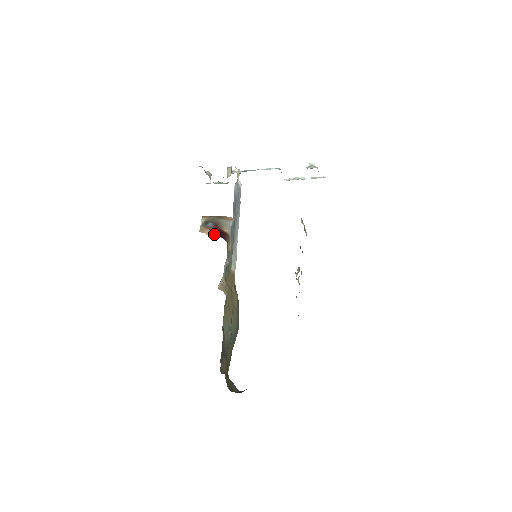
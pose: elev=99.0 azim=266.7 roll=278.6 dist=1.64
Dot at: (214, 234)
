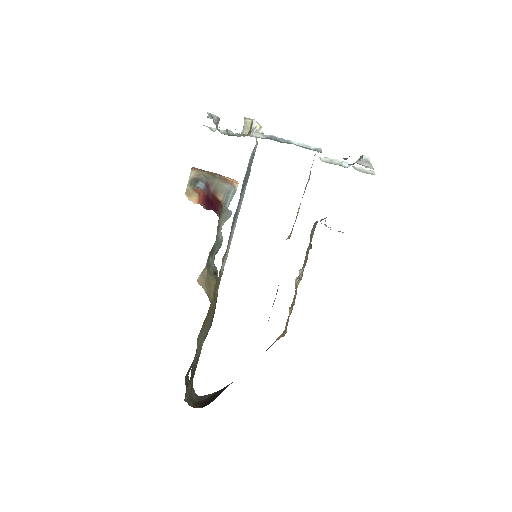
Dot at: (204, 203)
